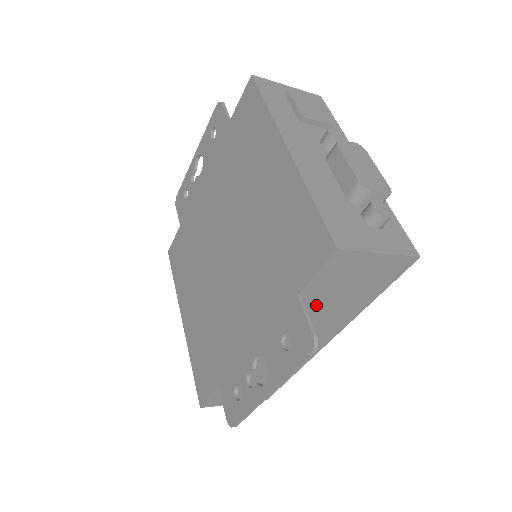
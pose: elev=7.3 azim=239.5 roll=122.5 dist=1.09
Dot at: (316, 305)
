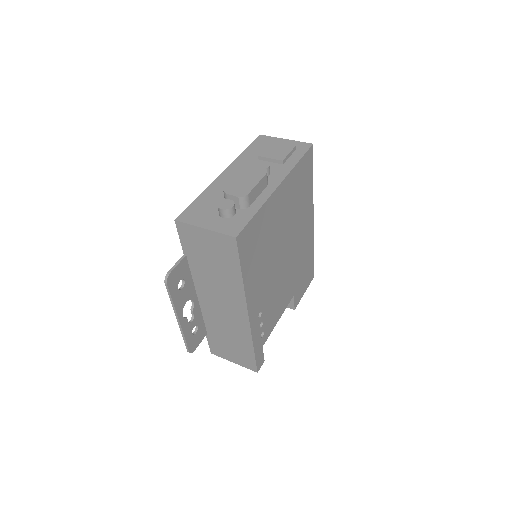
Dot at: (204, 268)
